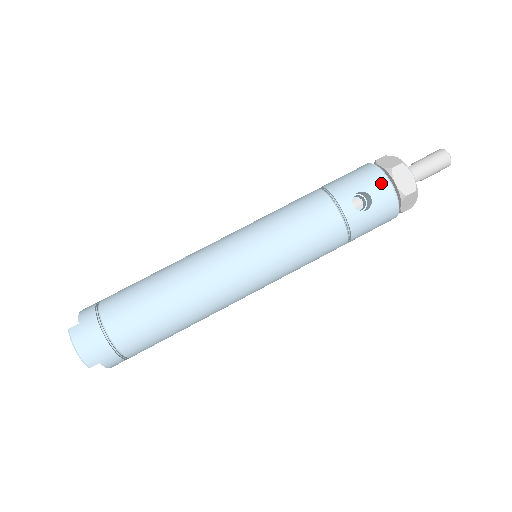
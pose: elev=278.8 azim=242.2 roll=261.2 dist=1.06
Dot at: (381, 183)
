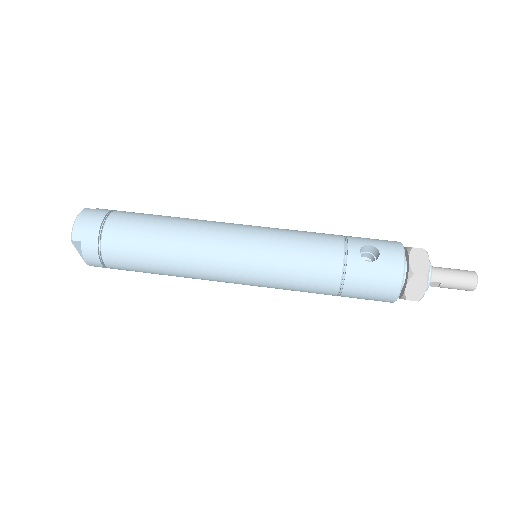
Dot at: (395, 250)
